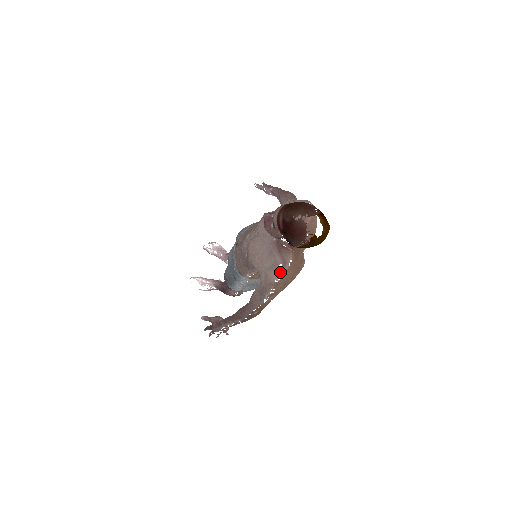
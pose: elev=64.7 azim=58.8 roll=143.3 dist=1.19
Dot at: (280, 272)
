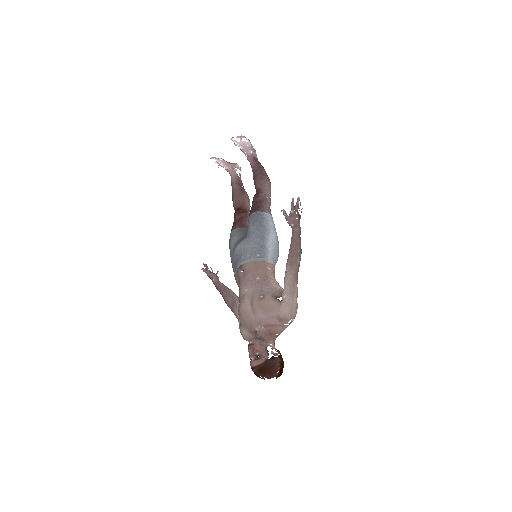
Dot at: occluded
